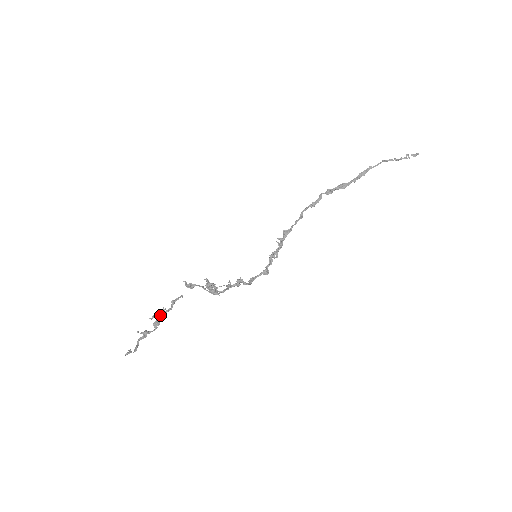
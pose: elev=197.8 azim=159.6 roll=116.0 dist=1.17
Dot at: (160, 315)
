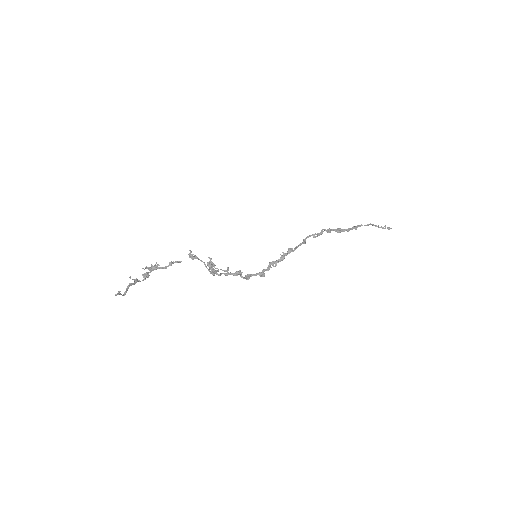
Dot at: (152, 269)
